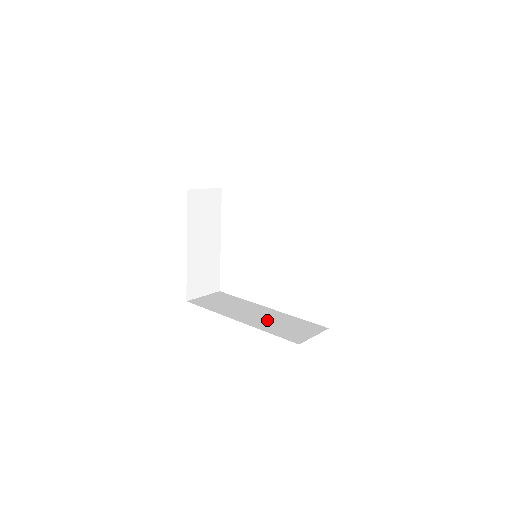
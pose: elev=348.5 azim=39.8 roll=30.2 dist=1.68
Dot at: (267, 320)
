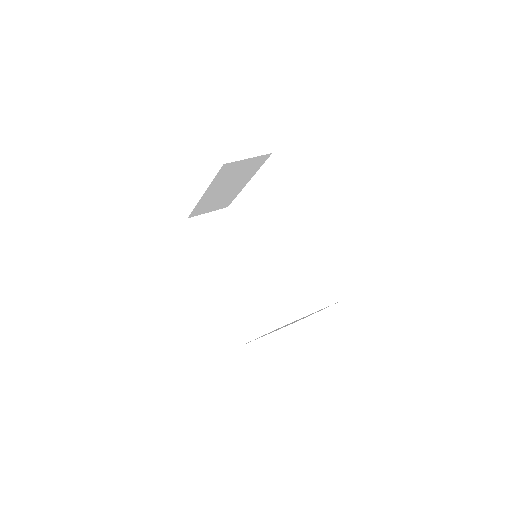
Dot at: (239, 291)
